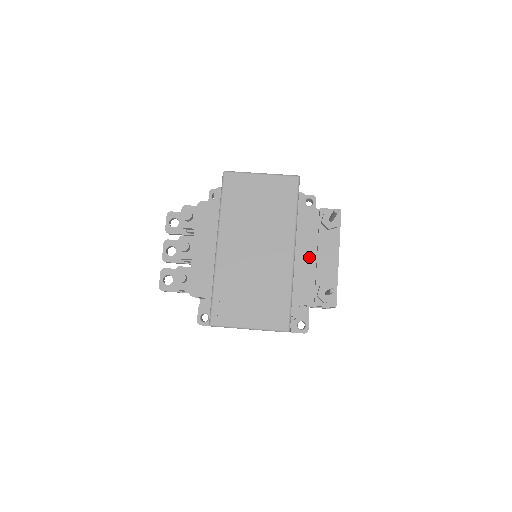
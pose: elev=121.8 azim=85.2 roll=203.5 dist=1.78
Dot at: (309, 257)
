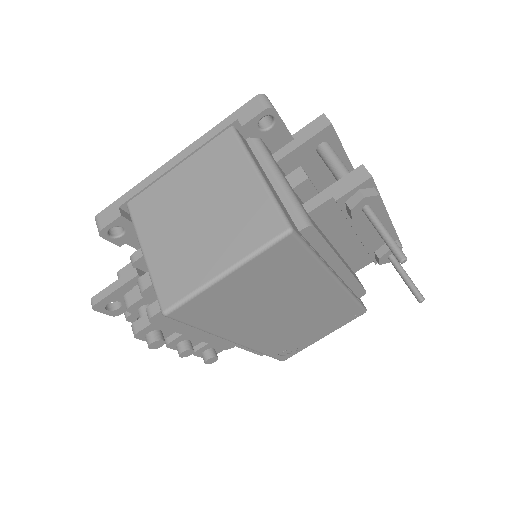
Dot at: (346, 242)
